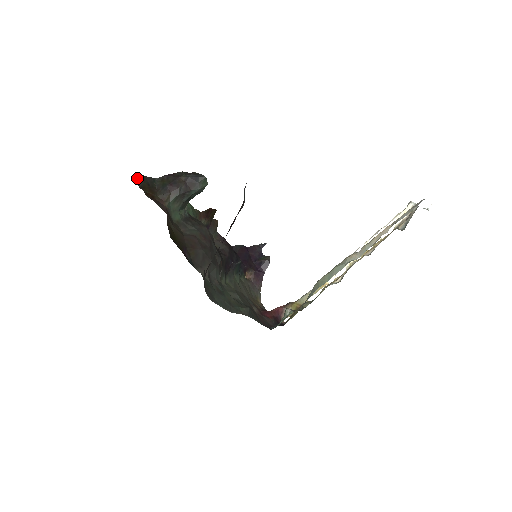
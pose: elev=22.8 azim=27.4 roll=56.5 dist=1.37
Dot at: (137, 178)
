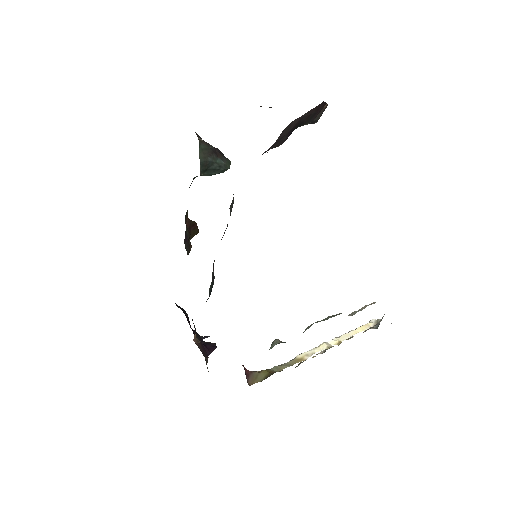
Dot at: occluded
